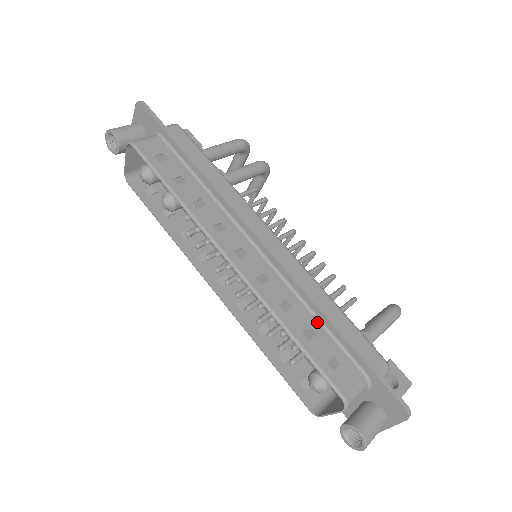
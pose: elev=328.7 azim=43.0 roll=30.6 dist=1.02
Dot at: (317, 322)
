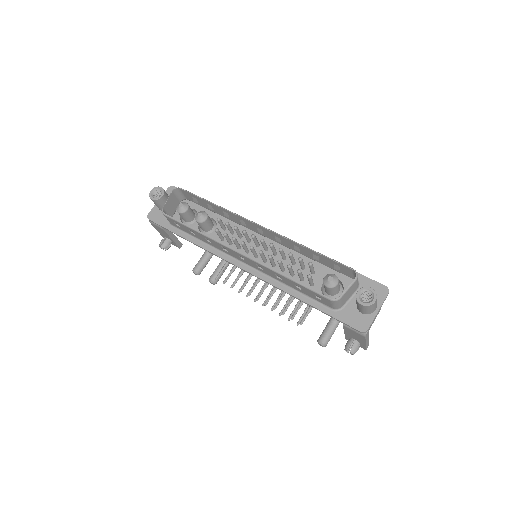
Dot at: occluded
